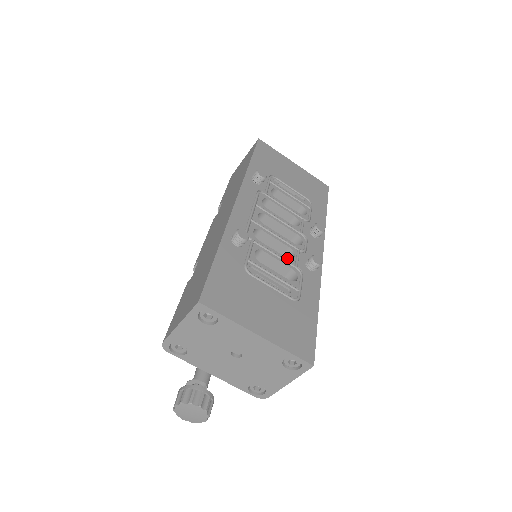
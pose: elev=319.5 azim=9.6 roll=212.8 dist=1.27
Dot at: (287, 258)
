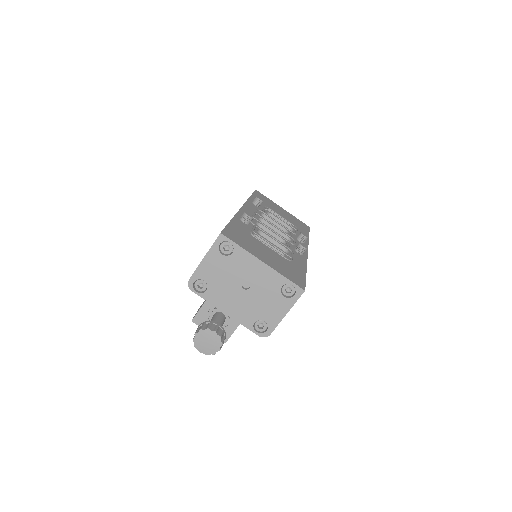
Dot at: (281, 242)
